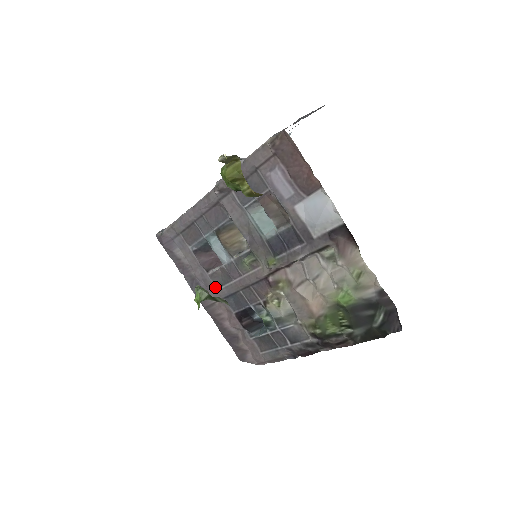
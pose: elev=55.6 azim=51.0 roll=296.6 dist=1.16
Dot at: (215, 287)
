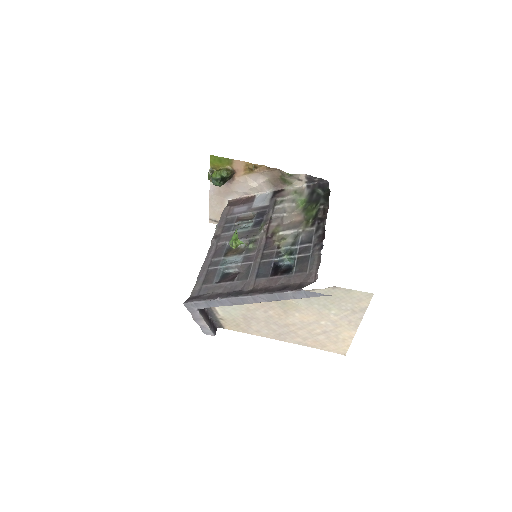
Dot at: (245, 282)
